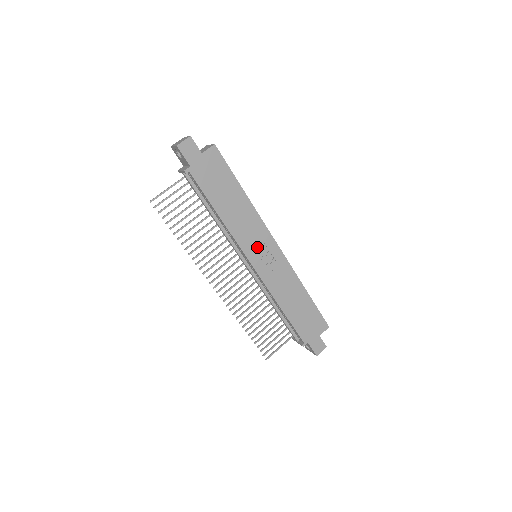
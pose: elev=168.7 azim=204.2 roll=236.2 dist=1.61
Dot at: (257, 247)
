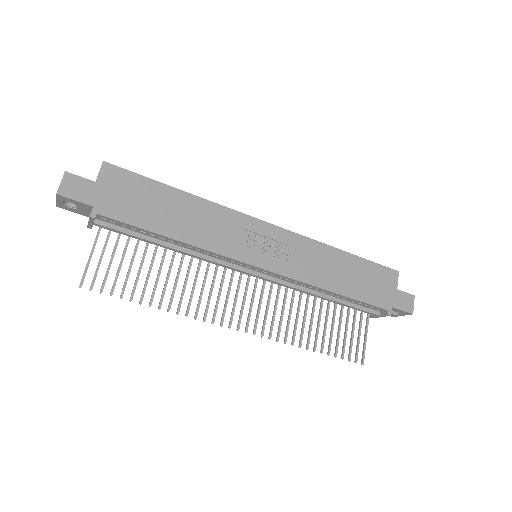
Dot at: (248, 243)
